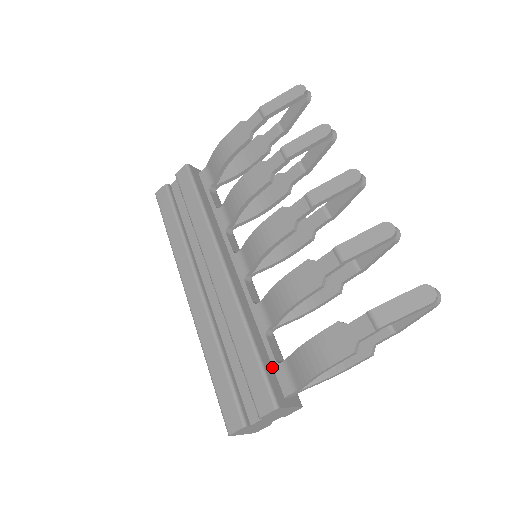
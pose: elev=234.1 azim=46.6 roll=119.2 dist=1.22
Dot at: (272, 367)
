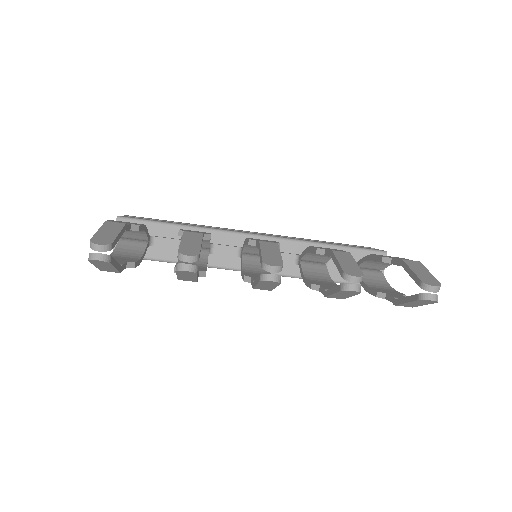
Dot at: occluded
